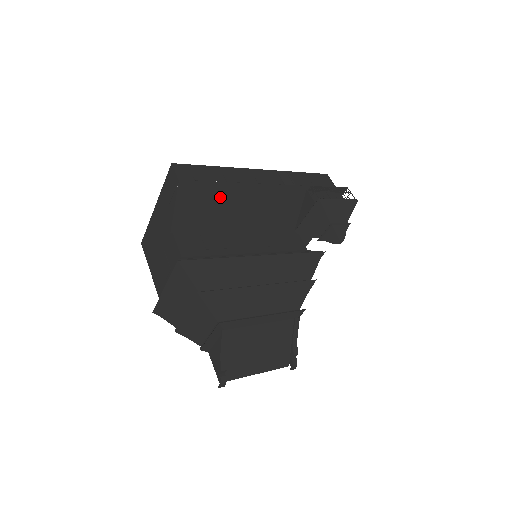
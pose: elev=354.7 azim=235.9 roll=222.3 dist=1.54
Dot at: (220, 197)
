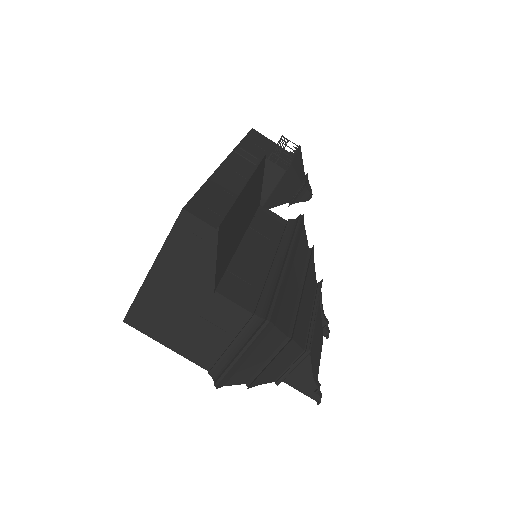
Dot at: (235, 218)
